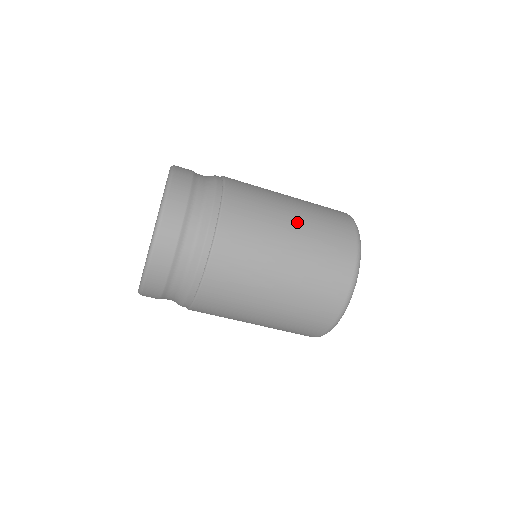
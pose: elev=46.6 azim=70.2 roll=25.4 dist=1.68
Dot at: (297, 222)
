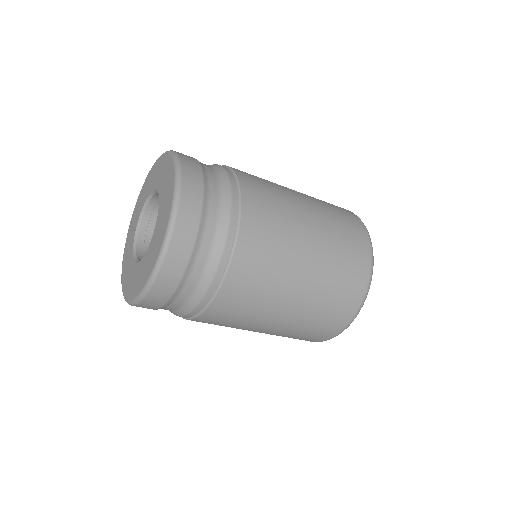
Dot at: (312, 210)
